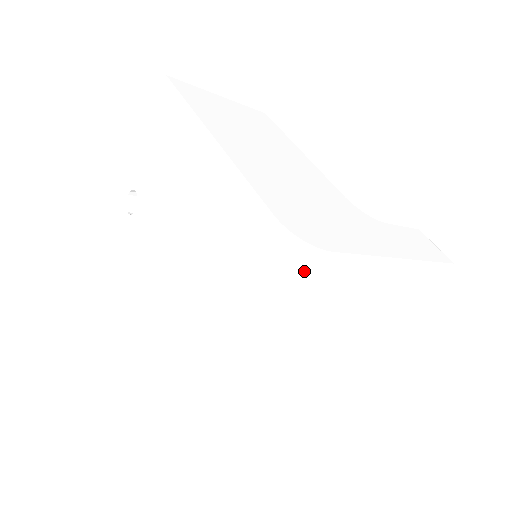
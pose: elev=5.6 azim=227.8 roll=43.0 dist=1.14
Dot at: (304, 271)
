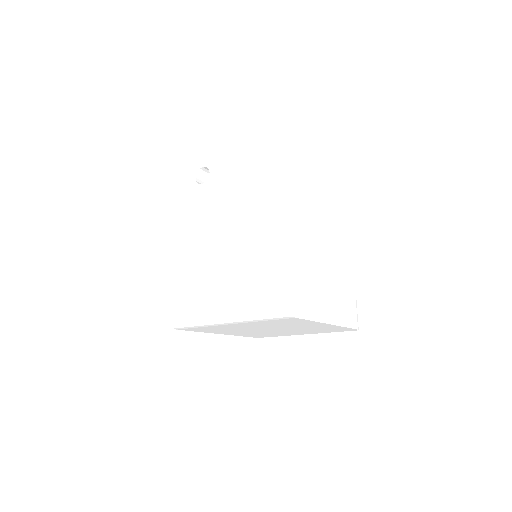
Dot at: (276, 317)
